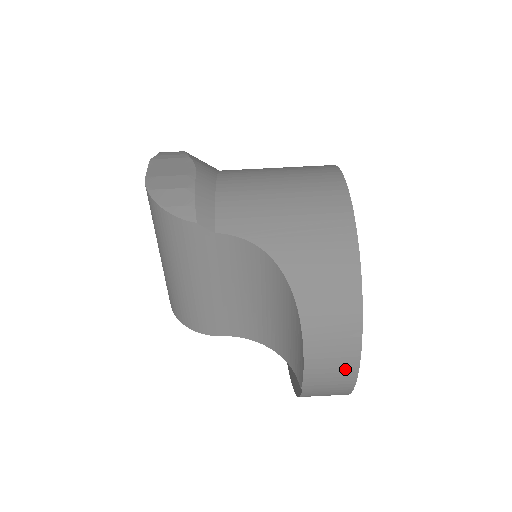
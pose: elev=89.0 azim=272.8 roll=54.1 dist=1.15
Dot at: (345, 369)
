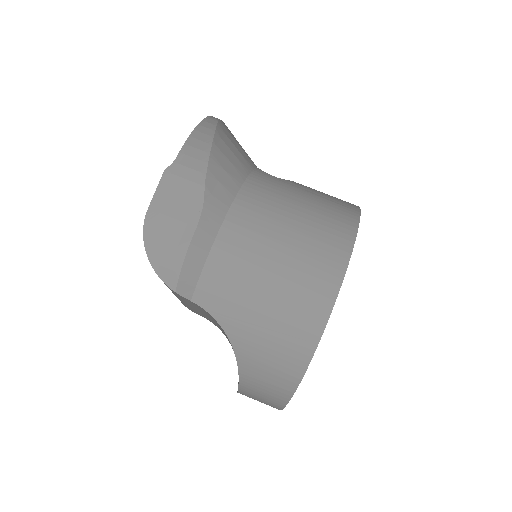
Dot at: occluded
